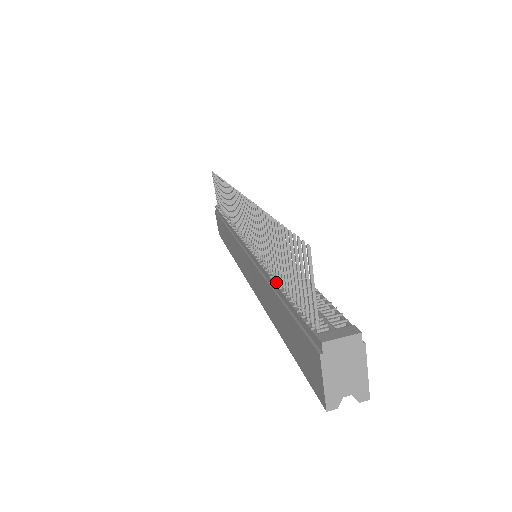
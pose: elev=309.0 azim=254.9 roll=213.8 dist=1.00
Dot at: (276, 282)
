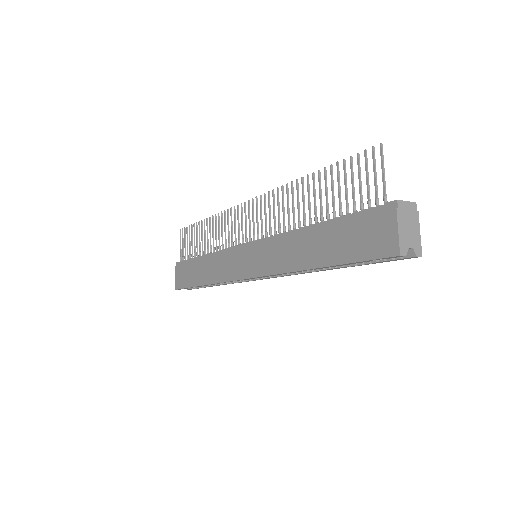
Dot at: (315, 224)
